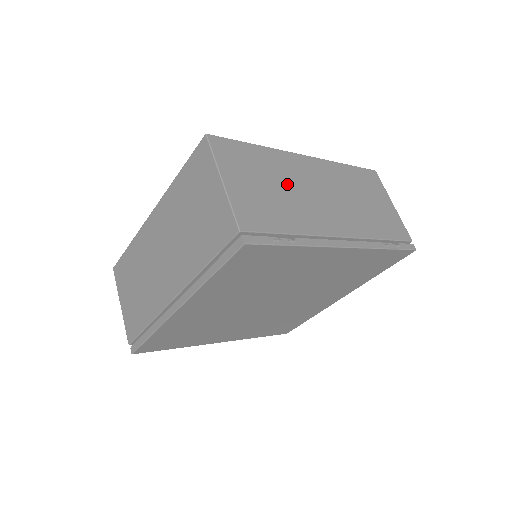
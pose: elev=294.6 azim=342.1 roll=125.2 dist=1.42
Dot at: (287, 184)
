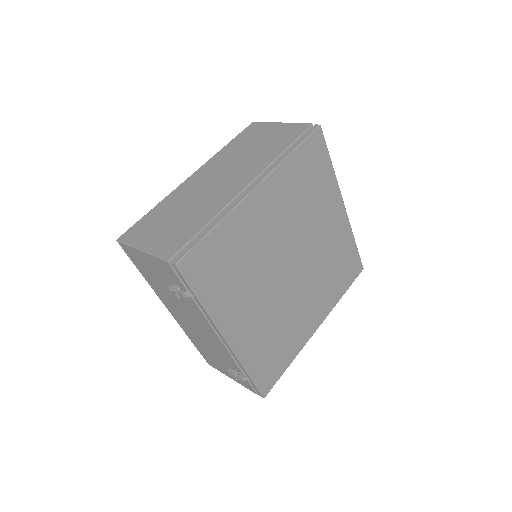
Dot at: occluded
